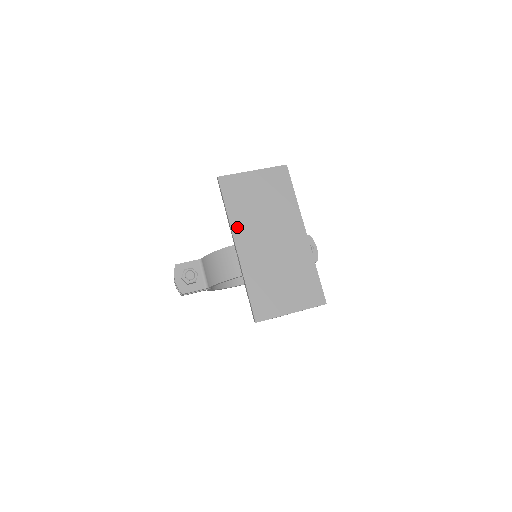
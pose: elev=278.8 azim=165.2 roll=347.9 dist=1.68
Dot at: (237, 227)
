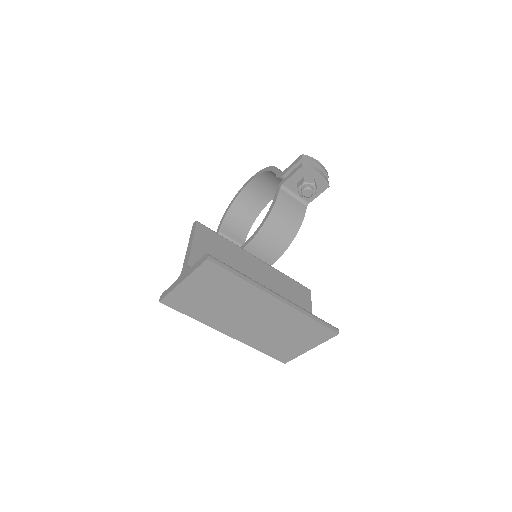
Dot at: (213, 324)
